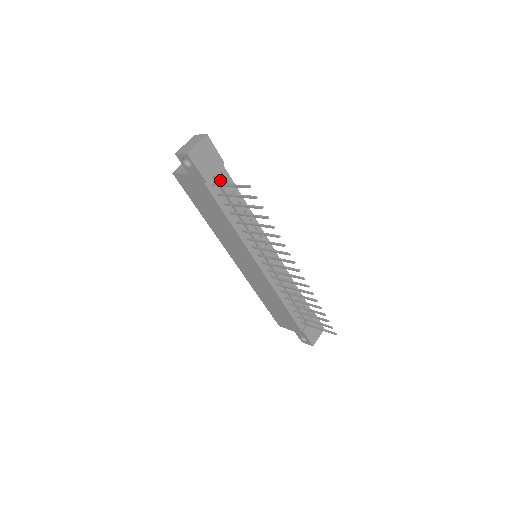
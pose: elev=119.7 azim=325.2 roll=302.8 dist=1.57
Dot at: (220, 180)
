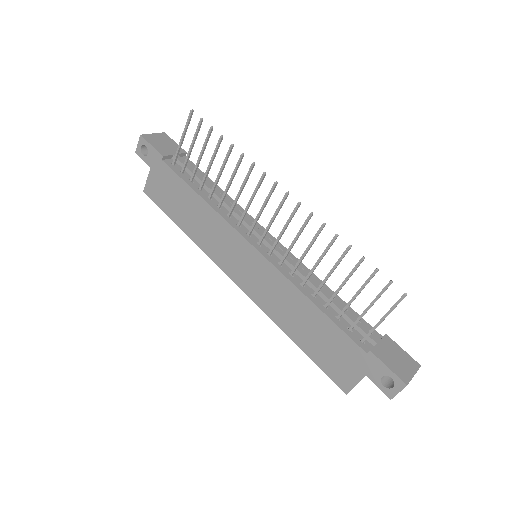
Dot at: (181, 160)
